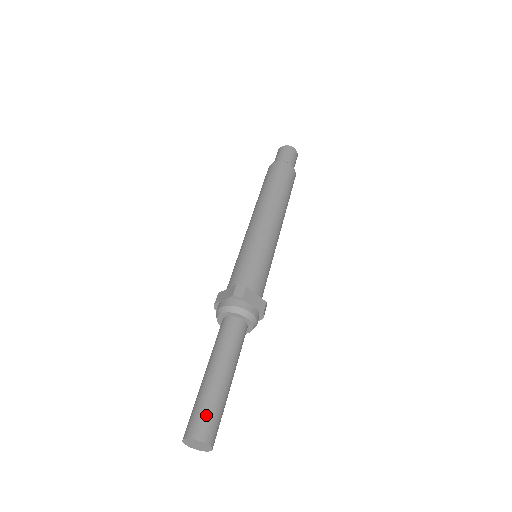
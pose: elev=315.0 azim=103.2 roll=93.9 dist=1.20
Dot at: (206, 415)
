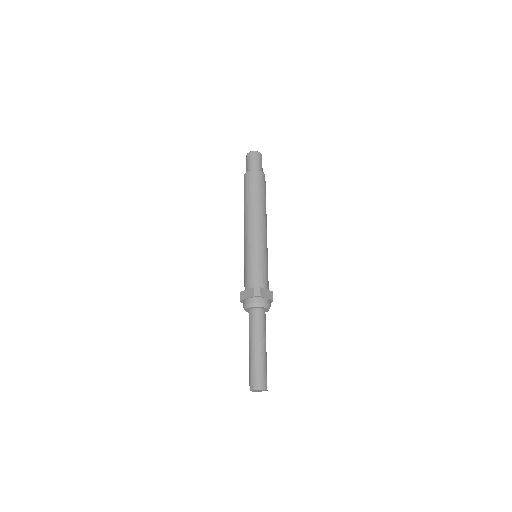
Dot at: (260, 375)
